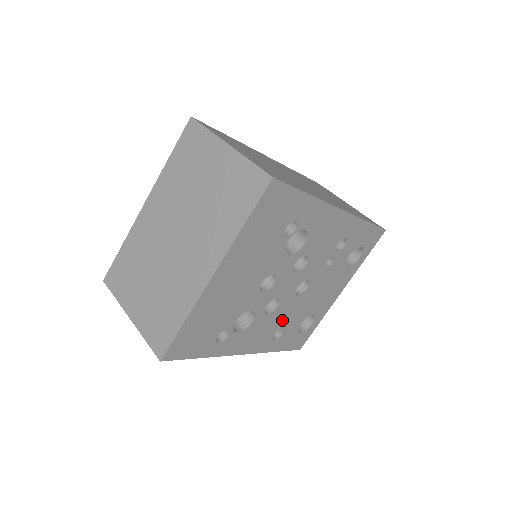
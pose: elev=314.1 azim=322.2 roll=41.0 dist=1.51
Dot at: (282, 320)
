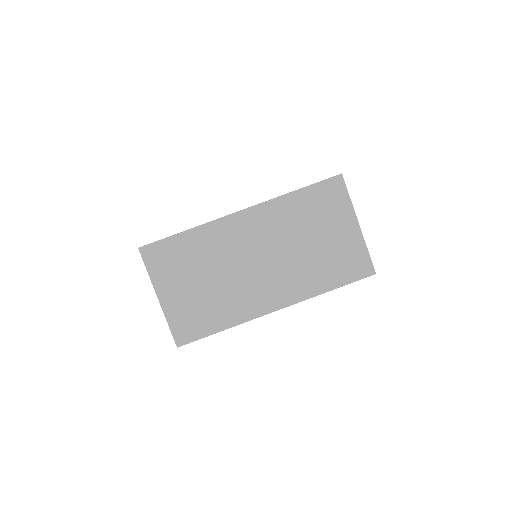
Dot at: occluded
